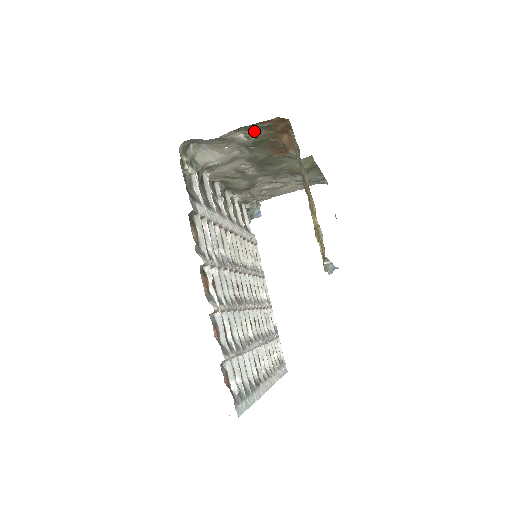
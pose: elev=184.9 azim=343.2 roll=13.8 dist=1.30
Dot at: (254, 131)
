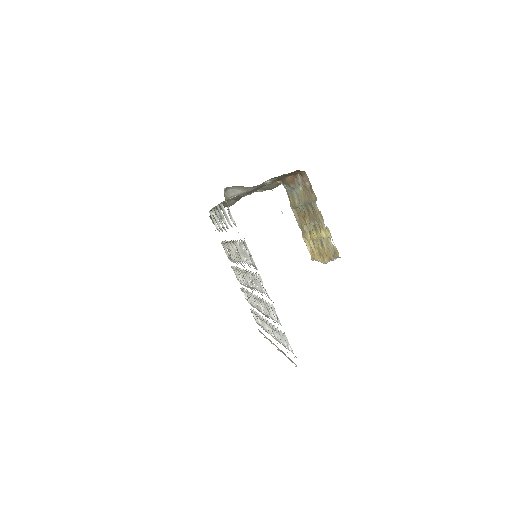
Dot at: (277, 178)
